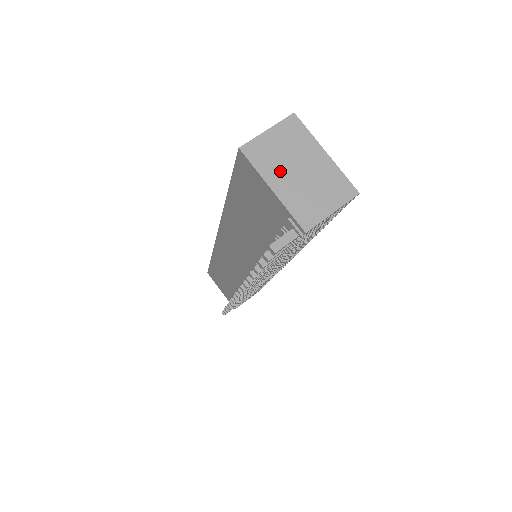
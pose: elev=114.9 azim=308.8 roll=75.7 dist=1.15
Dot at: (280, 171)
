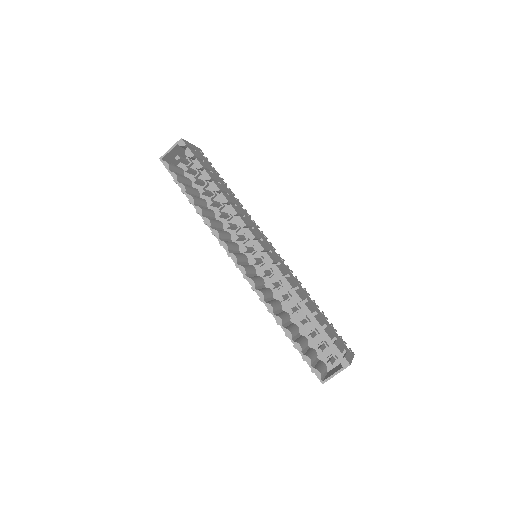
Dot at: occluded
